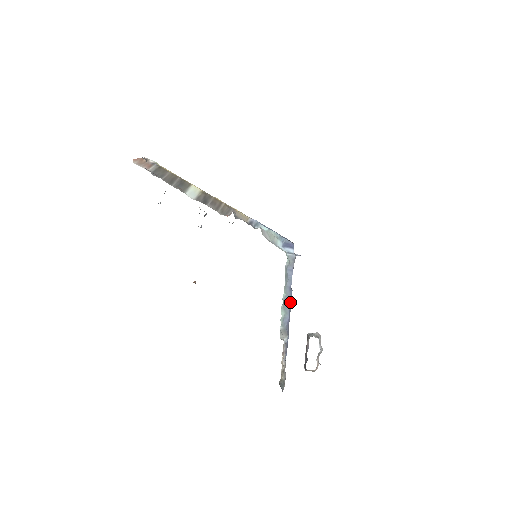
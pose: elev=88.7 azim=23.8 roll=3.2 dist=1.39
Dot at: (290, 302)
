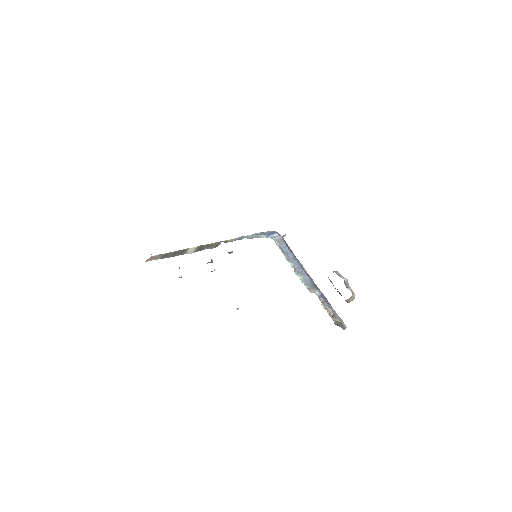
Dot at: (302, 268)
